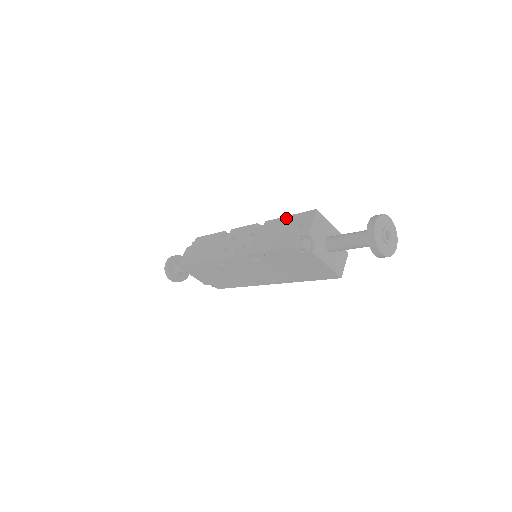
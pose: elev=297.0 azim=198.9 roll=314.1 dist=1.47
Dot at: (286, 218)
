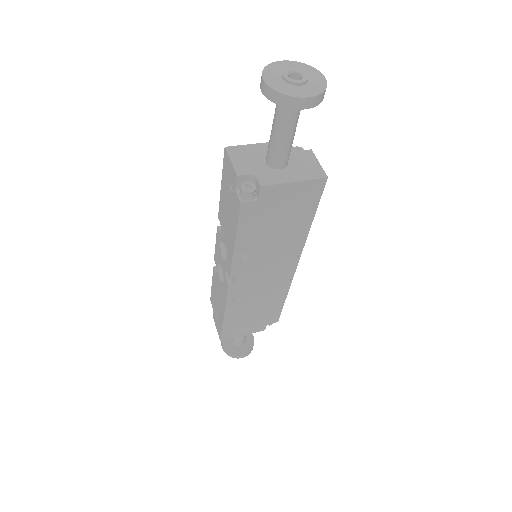
Dot at: (221, 191)
